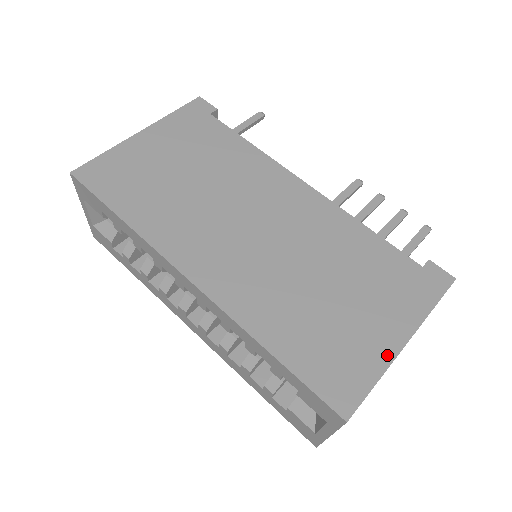
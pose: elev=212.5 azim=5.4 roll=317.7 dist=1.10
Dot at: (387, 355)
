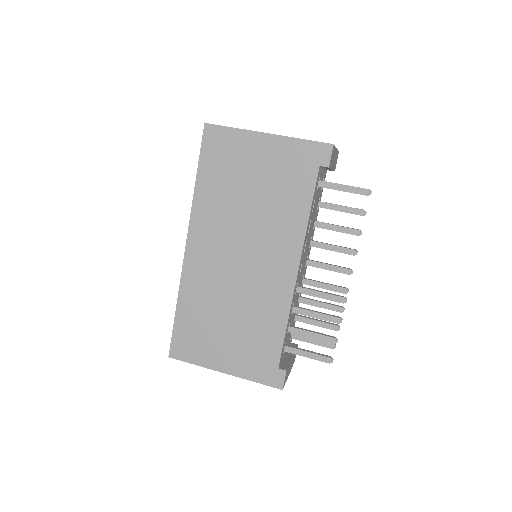
Dot at: (211, 365)
